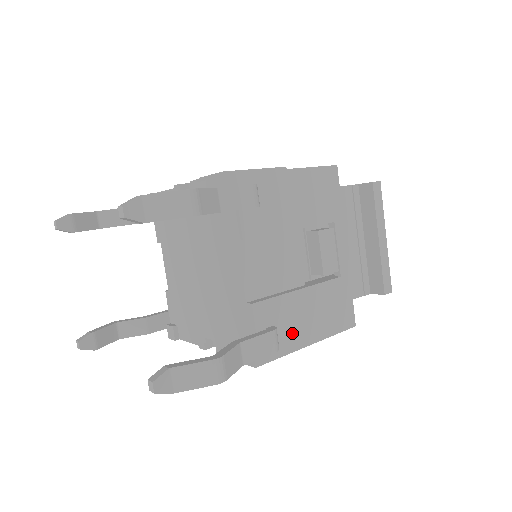
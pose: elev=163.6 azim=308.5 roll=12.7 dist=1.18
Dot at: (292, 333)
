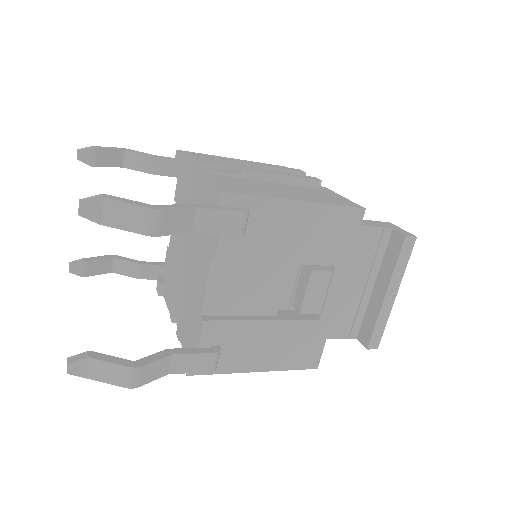
Dot at: (239, 357)
